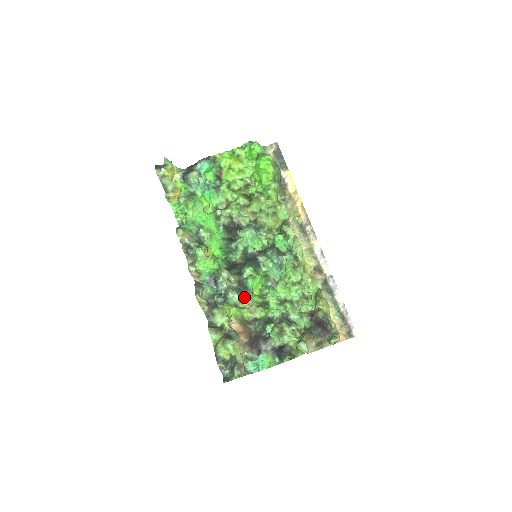
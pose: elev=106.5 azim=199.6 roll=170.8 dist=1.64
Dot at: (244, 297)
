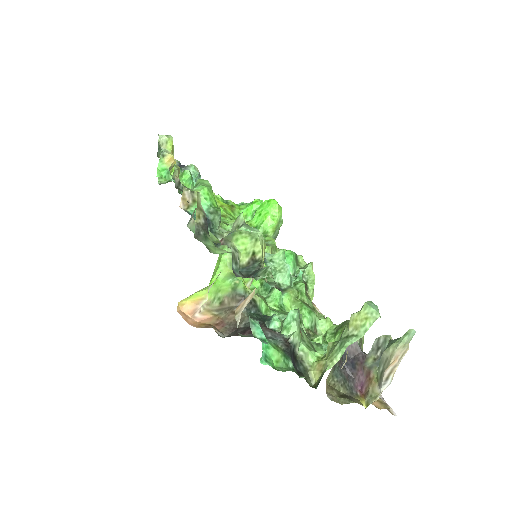
Dot at: (264, 240)
